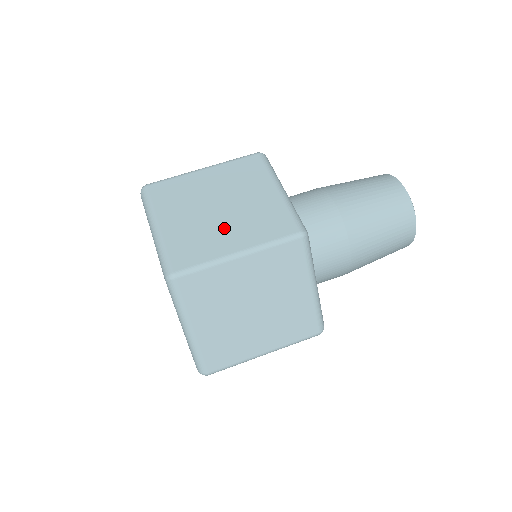
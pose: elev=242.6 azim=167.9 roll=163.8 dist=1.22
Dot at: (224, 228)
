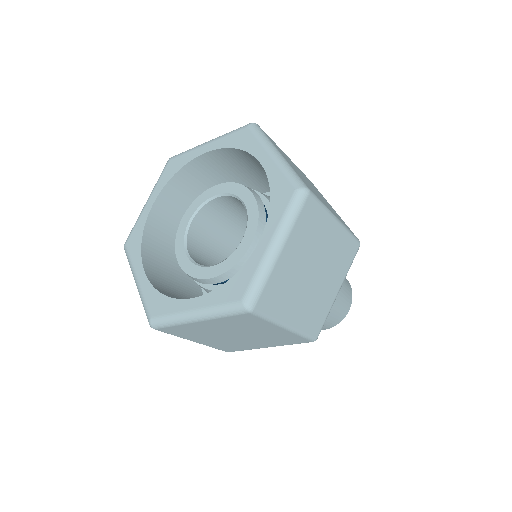
Dot at: (320, 197)
